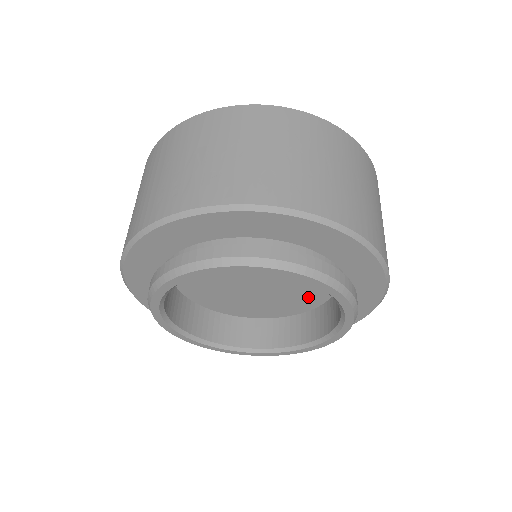
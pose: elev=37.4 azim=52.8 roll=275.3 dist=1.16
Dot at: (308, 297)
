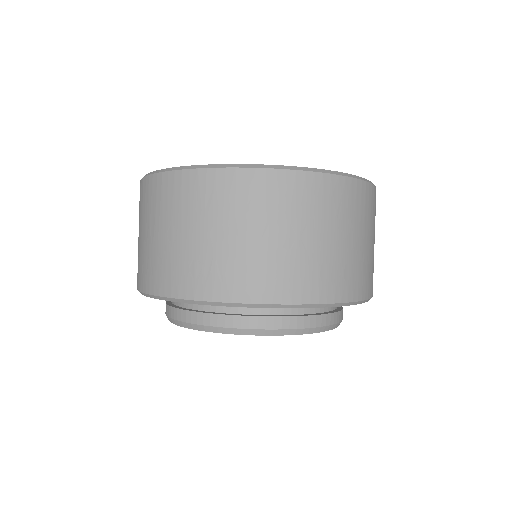
Dot at: occluded
